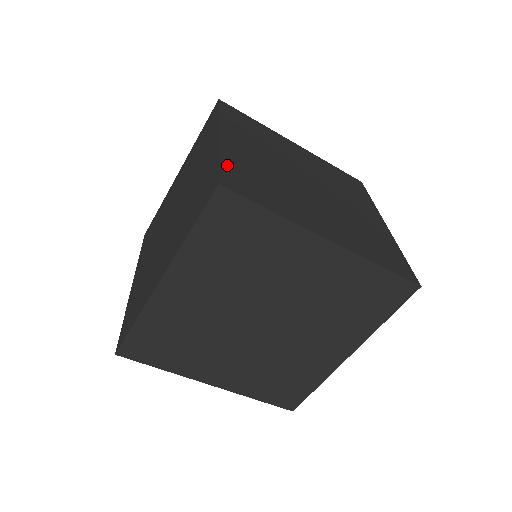
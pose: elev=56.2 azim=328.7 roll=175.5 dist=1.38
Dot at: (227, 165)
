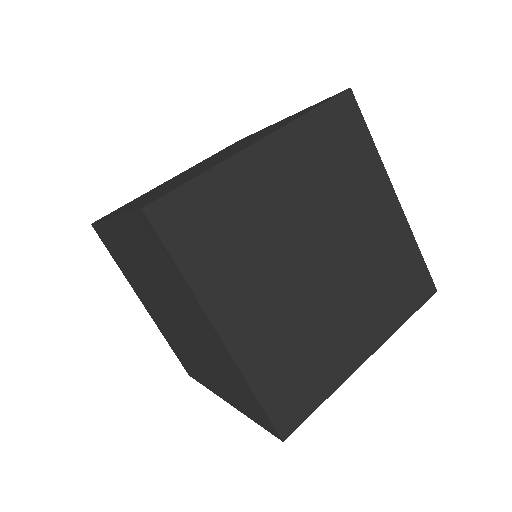
Dot at: (266, 394)
